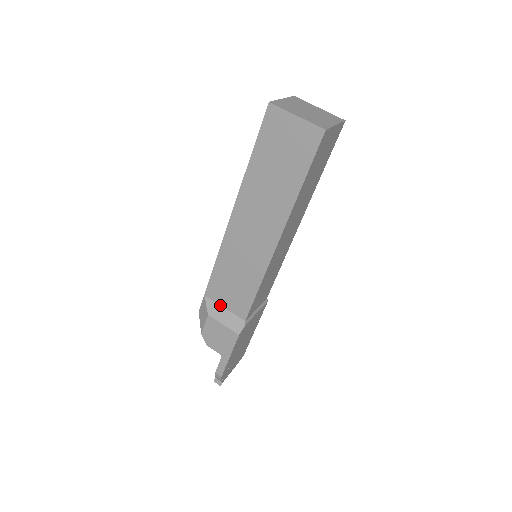
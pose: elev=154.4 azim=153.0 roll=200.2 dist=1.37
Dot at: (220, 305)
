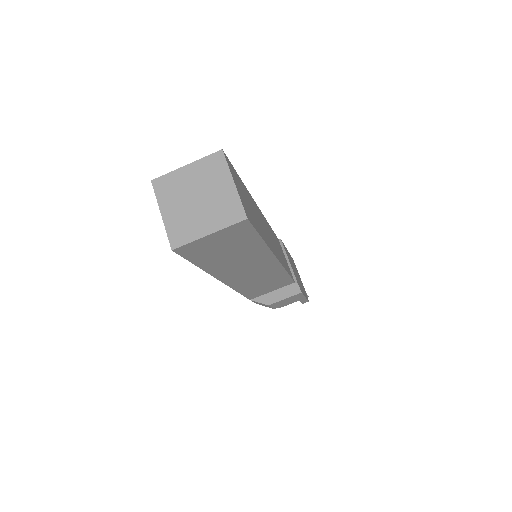
Dot at: (267, 293)
